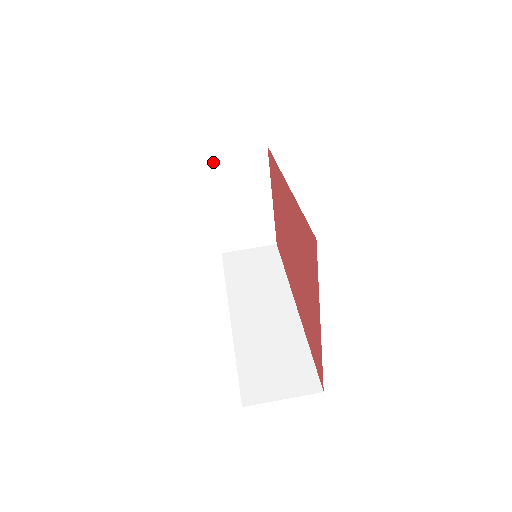
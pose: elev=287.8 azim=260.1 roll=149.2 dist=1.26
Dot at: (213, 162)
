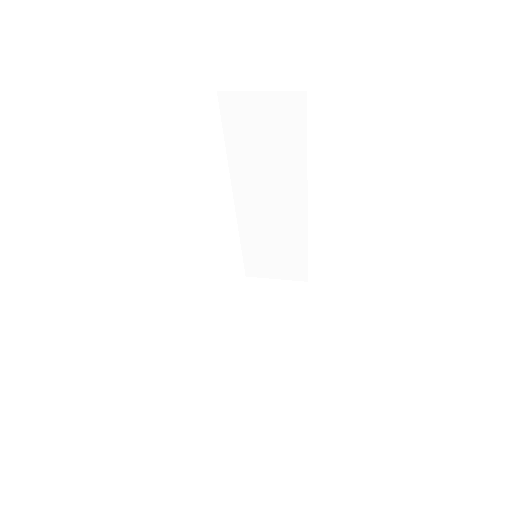
Dot at: (252, 284)
